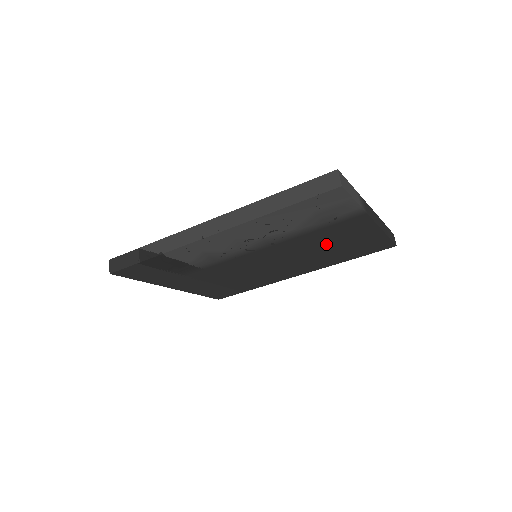
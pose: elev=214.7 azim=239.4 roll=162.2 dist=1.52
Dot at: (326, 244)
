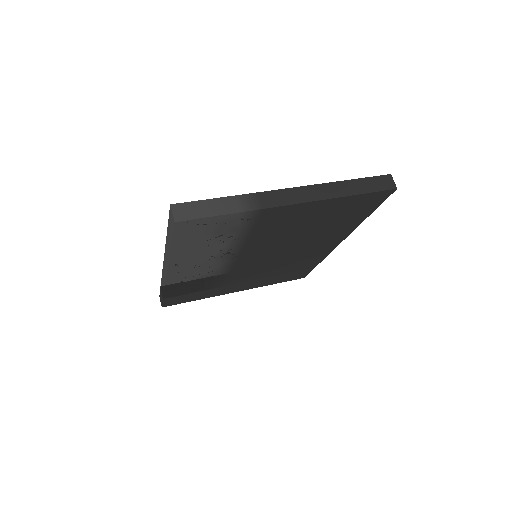
Dot at: (294, 229)
